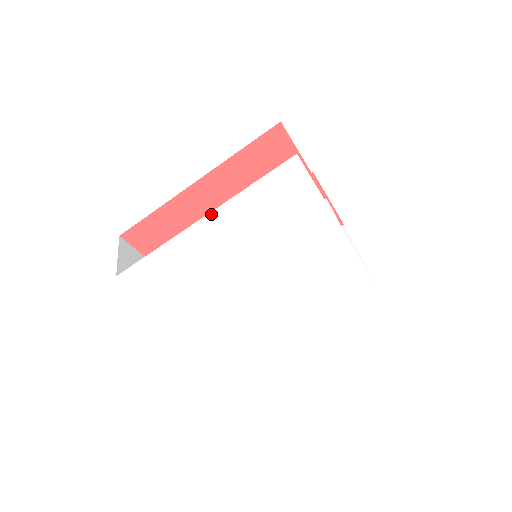
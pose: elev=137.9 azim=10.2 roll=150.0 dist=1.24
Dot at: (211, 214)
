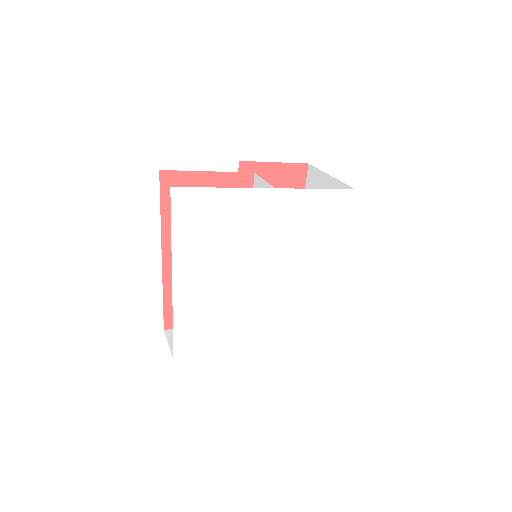
Dot at: (174, 273)
